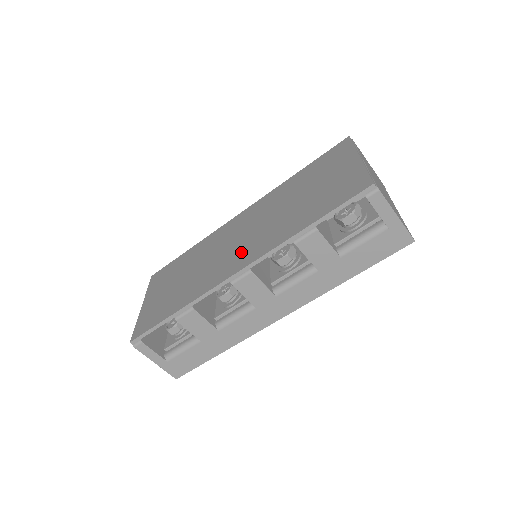
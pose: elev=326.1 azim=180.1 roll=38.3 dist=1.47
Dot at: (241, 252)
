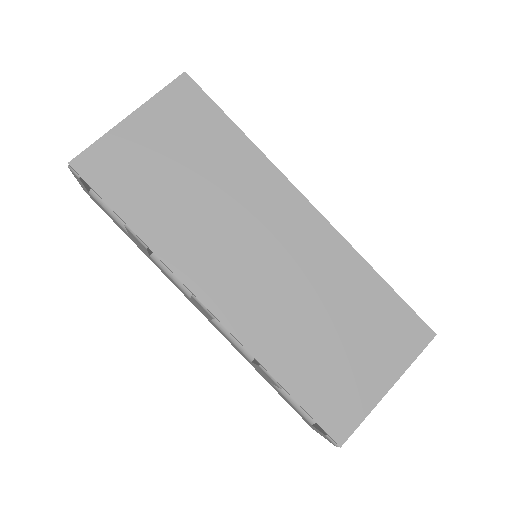
Dot at: (238, 282)
